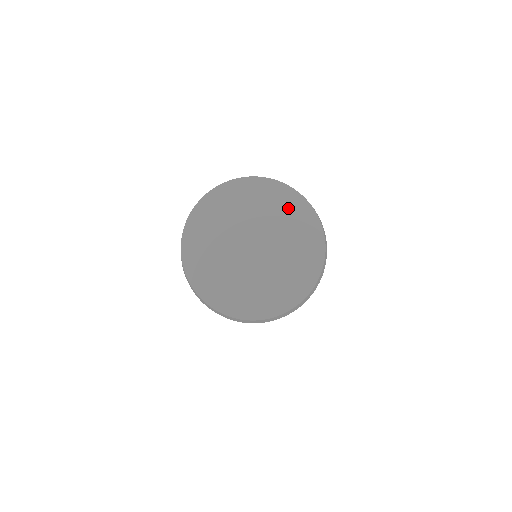
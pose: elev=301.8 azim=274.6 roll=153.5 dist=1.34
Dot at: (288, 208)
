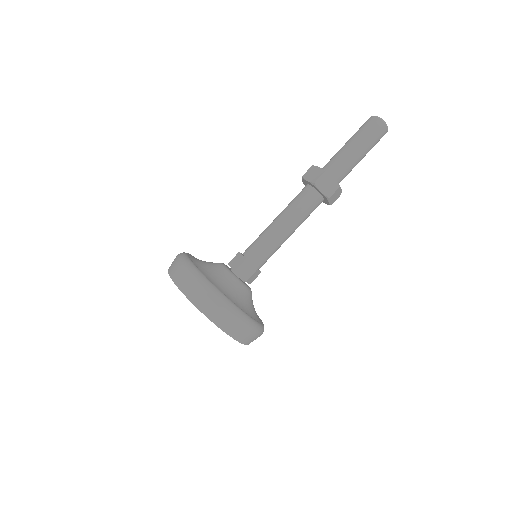
Dot at: occluded
